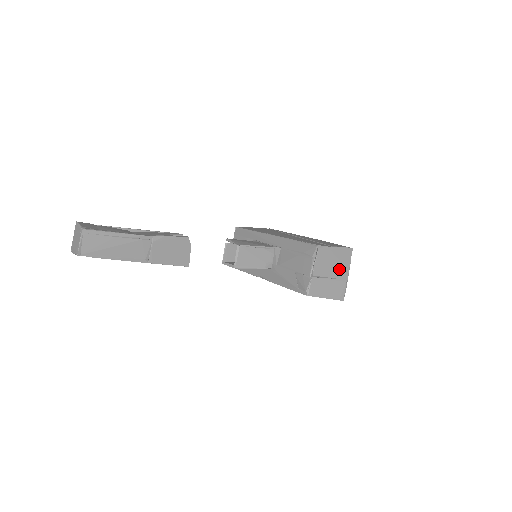
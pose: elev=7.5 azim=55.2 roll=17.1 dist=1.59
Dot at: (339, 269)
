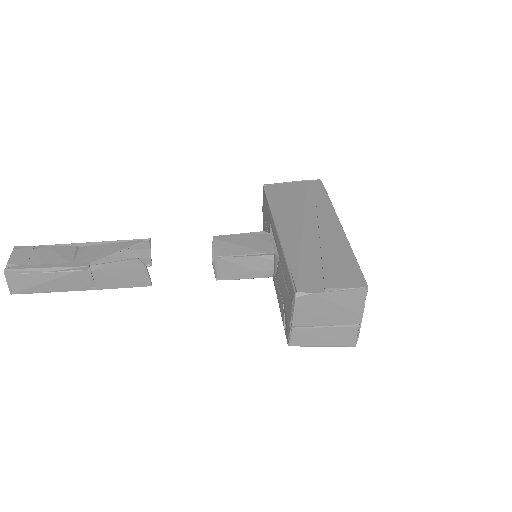
Dot at: (342, 314)
